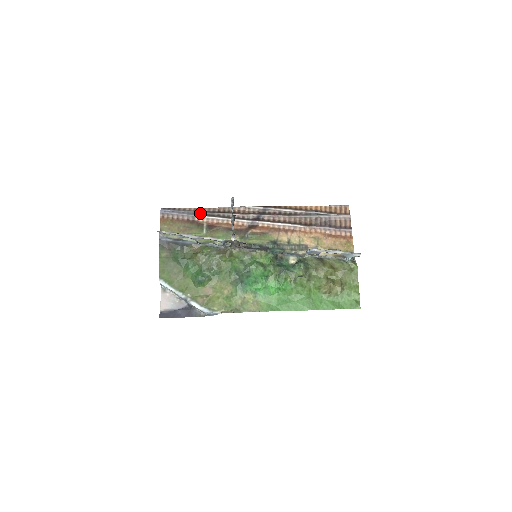
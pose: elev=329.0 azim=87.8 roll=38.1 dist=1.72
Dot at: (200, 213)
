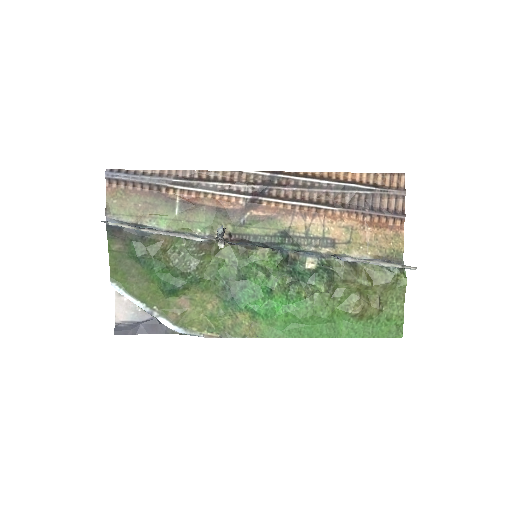
Dot at: (169, 180)
